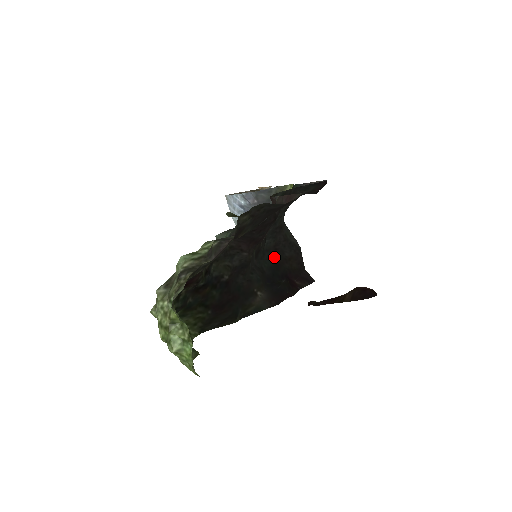
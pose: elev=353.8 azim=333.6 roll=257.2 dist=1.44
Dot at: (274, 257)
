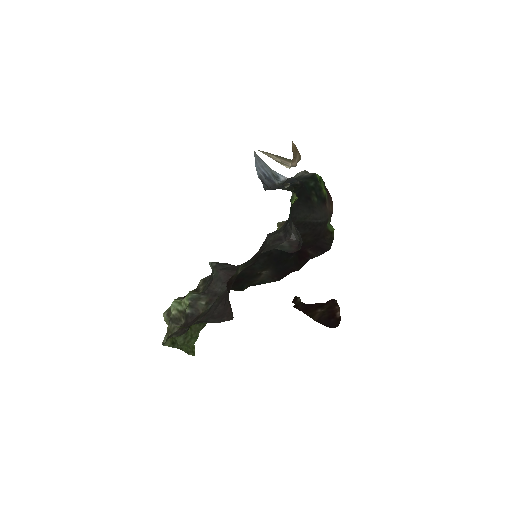
Dot at: occluded
